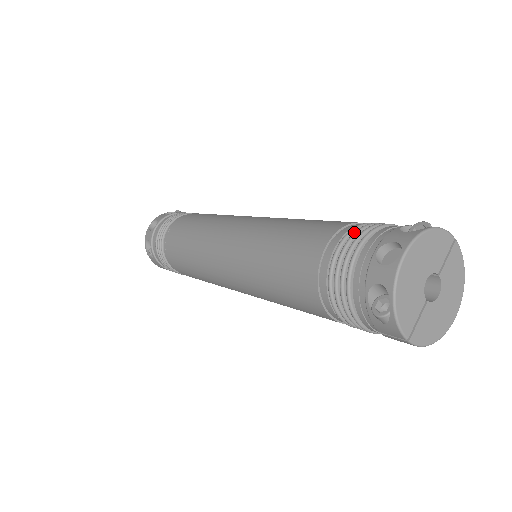
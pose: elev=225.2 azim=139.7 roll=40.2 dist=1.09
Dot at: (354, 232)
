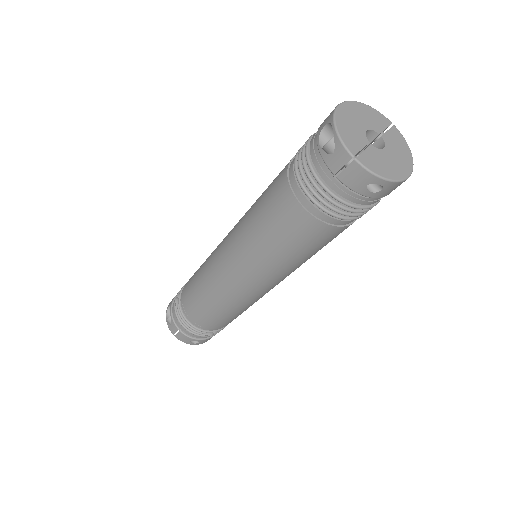
Dot at: occluded
